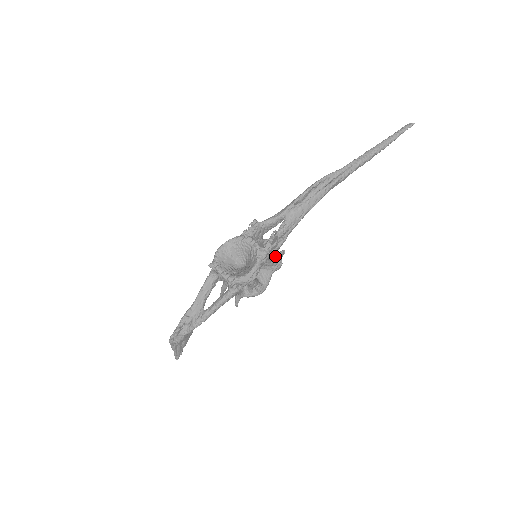
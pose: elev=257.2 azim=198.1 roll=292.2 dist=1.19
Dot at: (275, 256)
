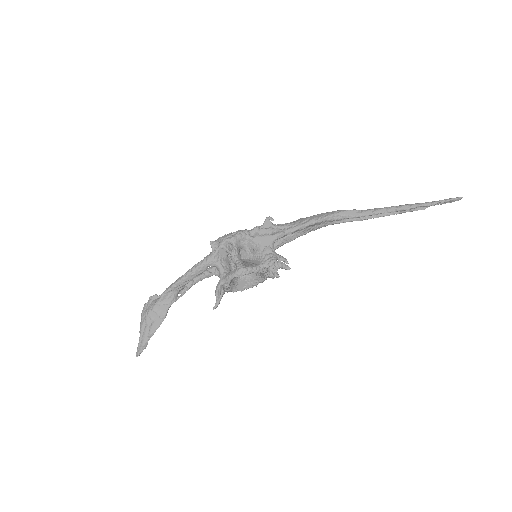
Dot at: (268, 246)
